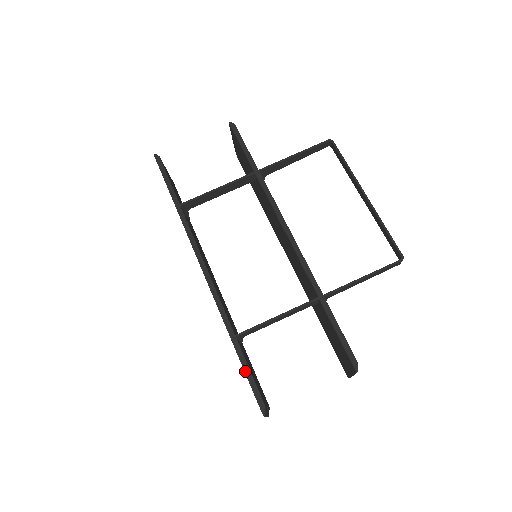
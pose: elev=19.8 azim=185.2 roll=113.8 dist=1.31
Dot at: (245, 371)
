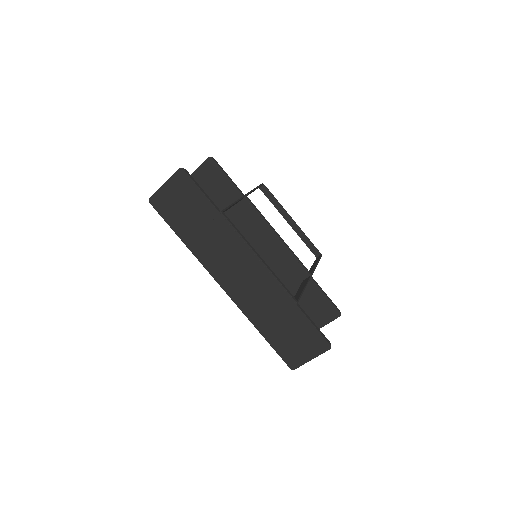
Dot at: (312, 323)
